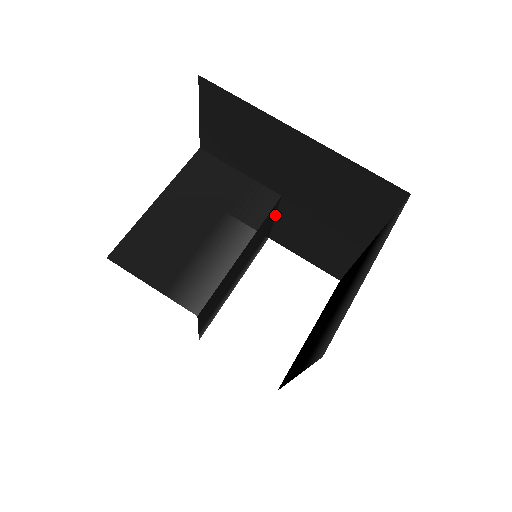
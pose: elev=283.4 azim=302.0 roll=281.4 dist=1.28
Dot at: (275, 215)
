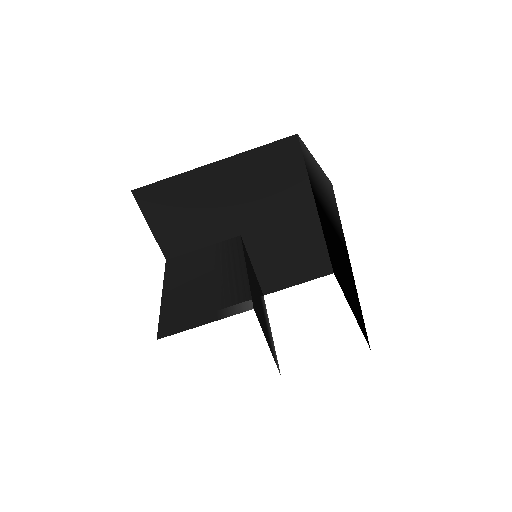
Dot at: occluded
